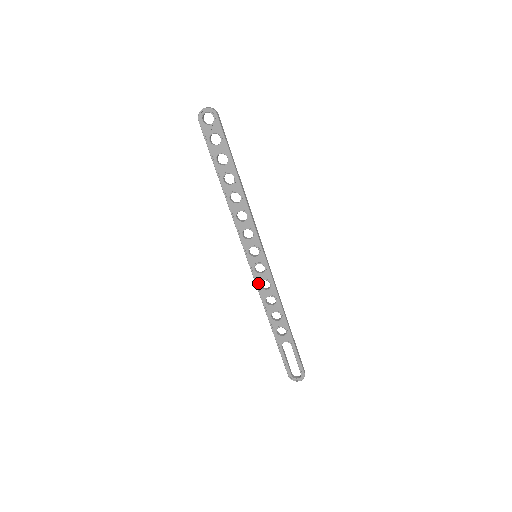
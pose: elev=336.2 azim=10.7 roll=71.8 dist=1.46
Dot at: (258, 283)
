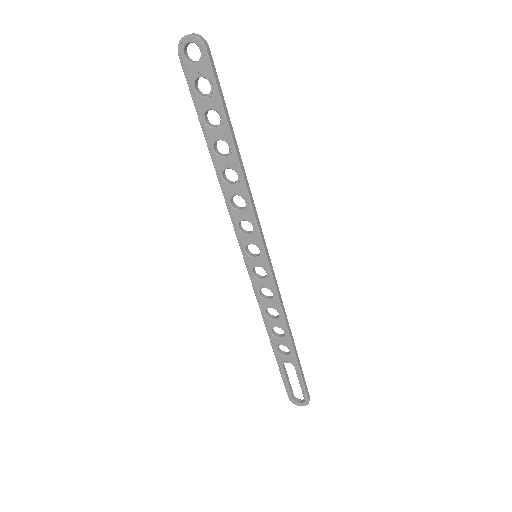
Dot at: (257, 290)
